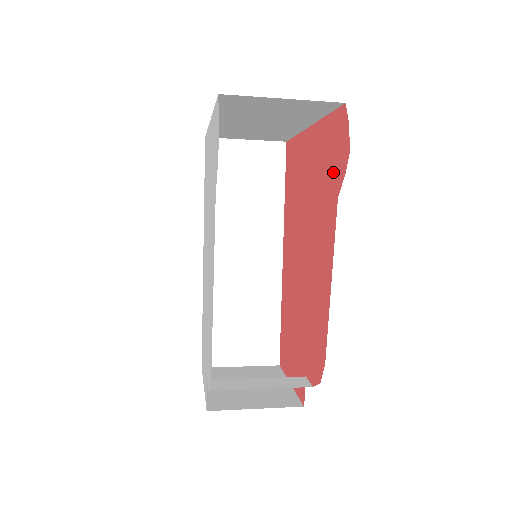
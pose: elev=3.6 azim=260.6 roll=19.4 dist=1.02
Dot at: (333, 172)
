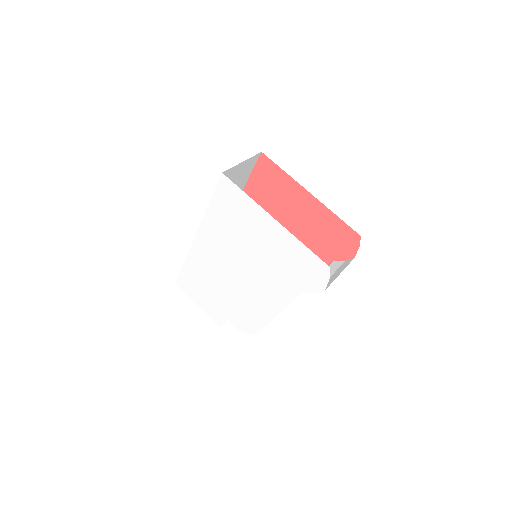
Dot at: (333, 248)
